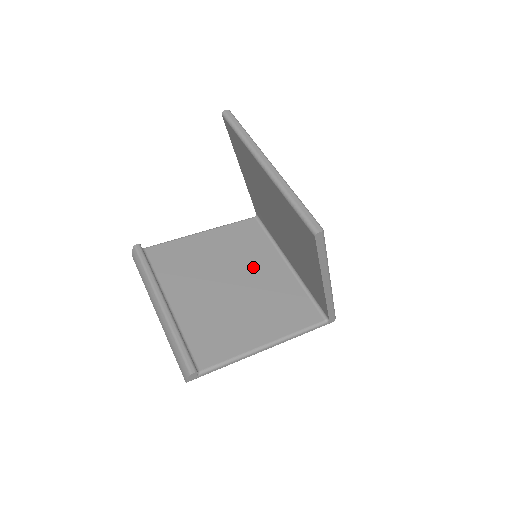
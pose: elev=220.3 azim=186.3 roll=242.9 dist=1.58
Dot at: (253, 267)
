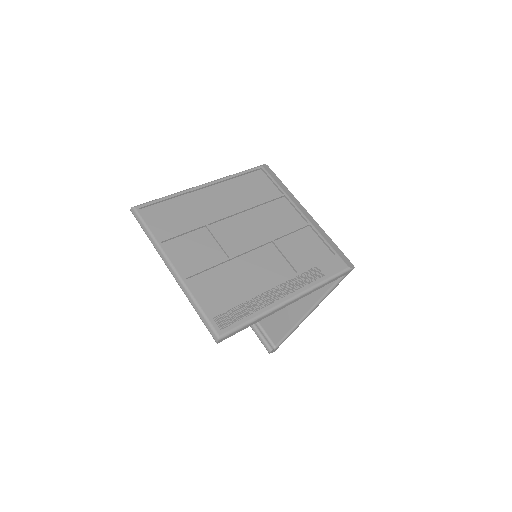
Dot at: occluded
